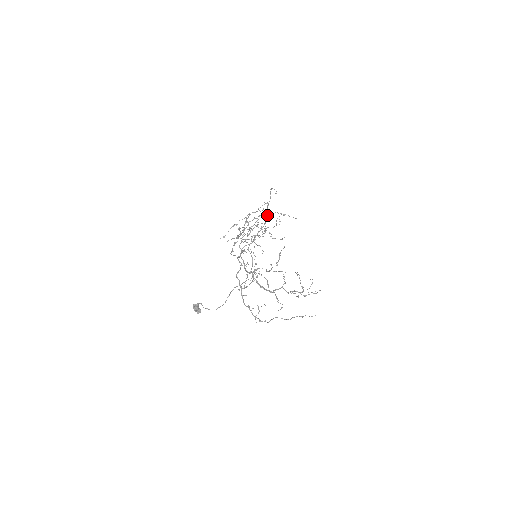
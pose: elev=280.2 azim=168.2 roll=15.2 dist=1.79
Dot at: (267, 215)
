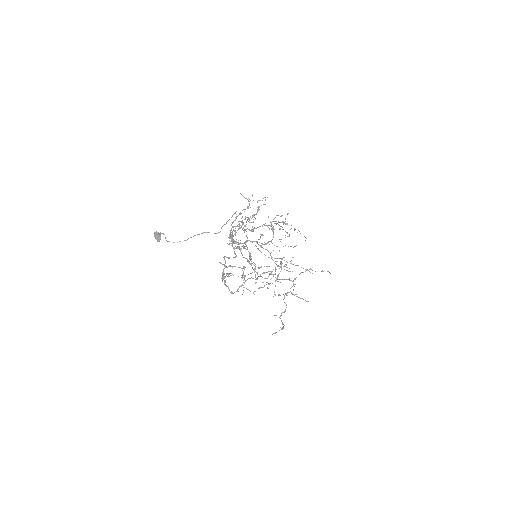
Dot at: occluded
